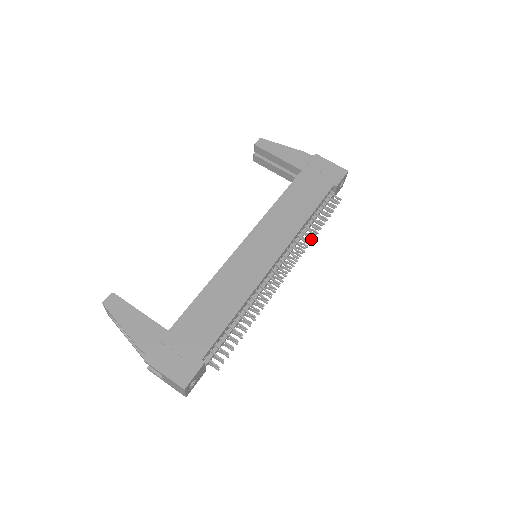
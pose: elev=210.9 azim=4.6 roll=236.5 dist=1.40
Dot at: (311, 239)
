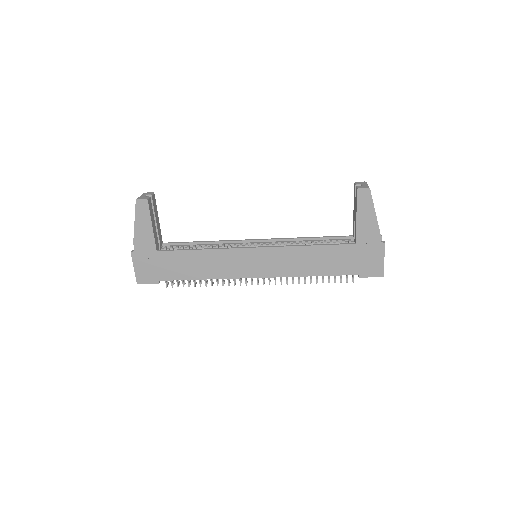
Dot at: (298, 283)
